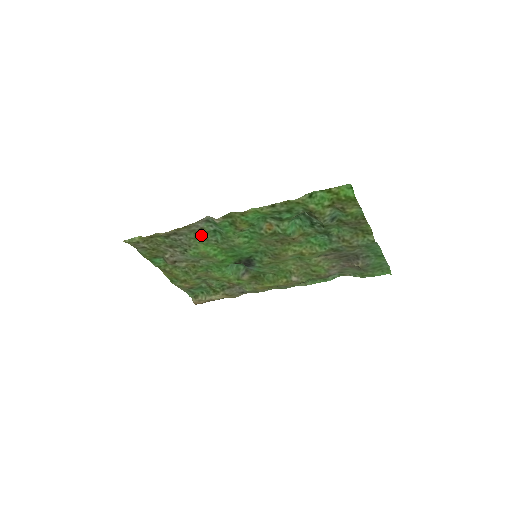
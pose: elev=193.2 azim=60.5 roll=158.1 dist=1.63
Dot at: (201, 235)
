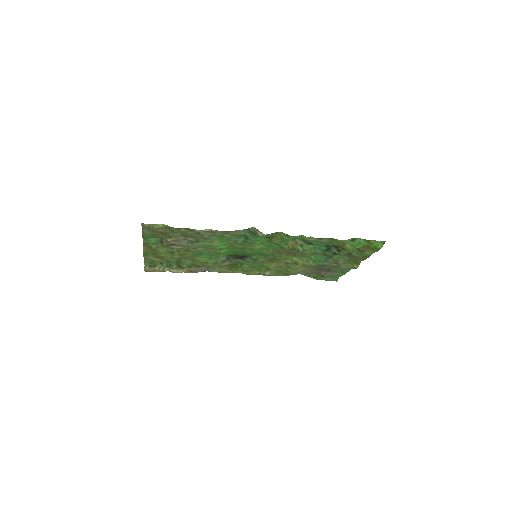
Dot at: (228, 236)
